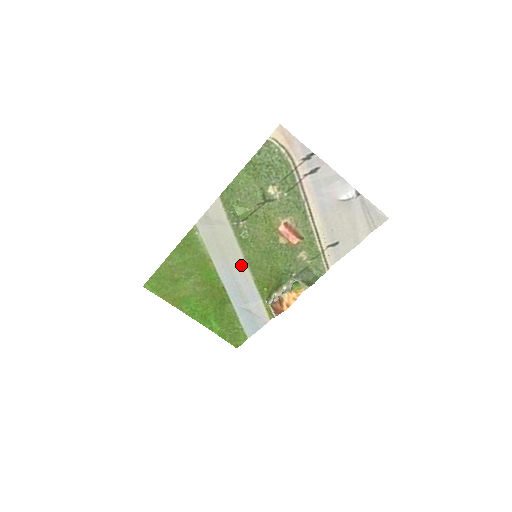
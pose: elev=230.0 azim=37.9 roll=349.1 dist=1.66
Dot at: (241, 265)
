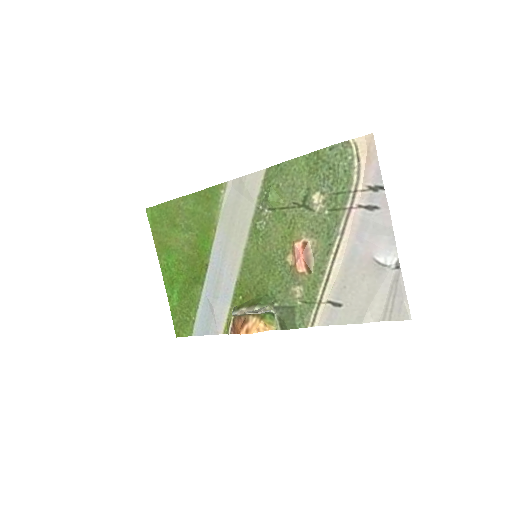
Dot at: (237, 255)
